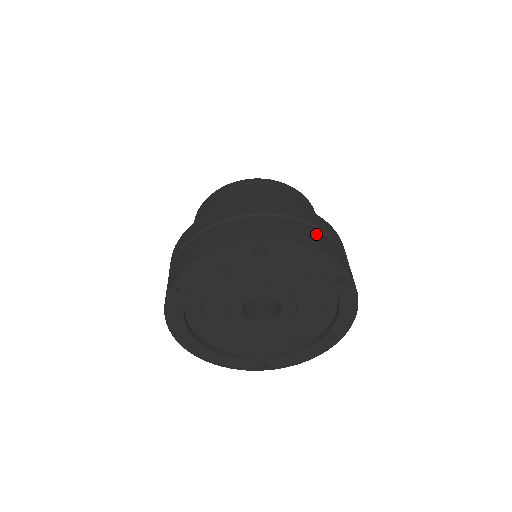
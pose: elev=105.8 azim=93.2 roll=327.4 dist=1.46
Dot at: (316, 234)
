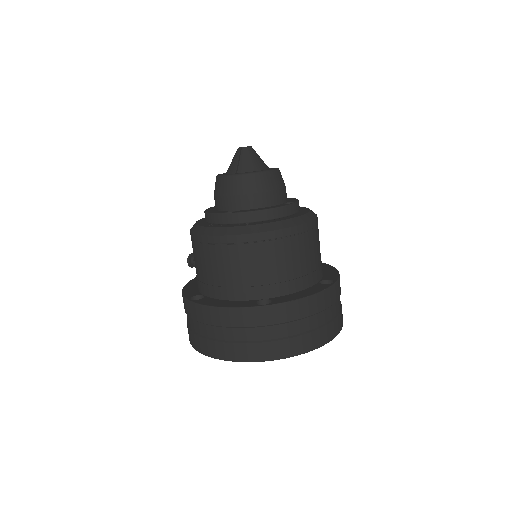
Dot at: (317, 324)
